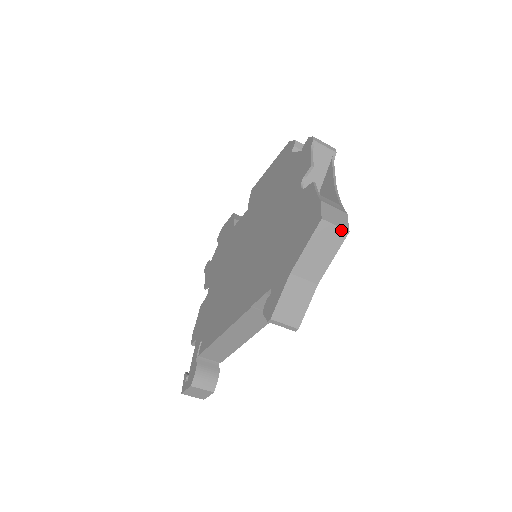
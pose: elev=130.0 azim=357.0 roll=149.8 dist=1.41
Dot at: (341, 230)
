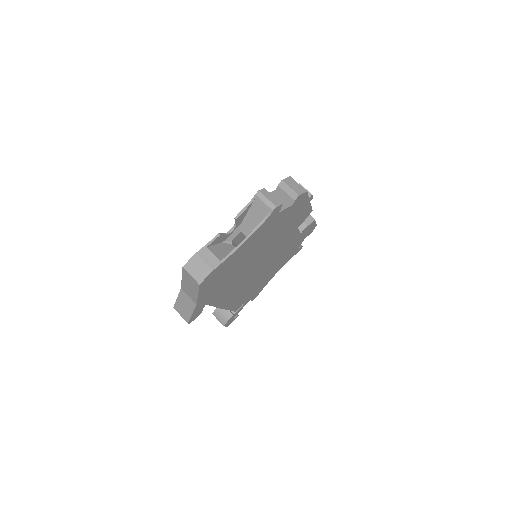
Dot at: (195, 280)
